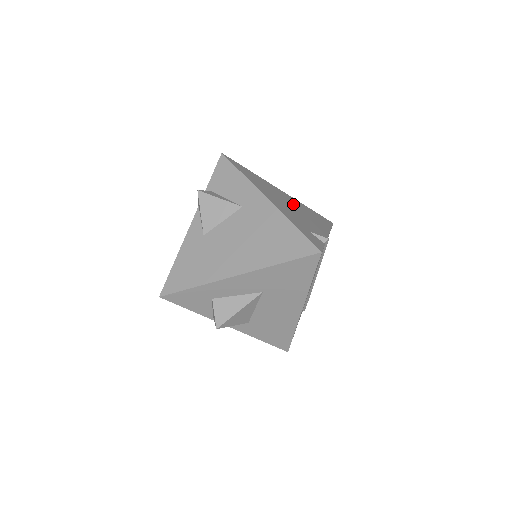
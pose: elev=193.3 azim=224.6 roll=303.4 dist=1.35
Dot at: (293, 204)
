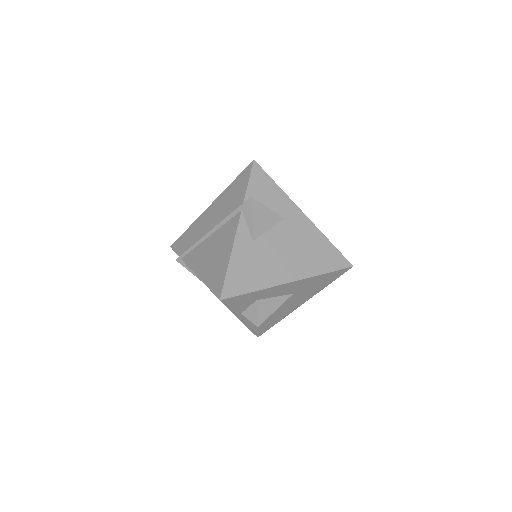
Dot at: occluded
